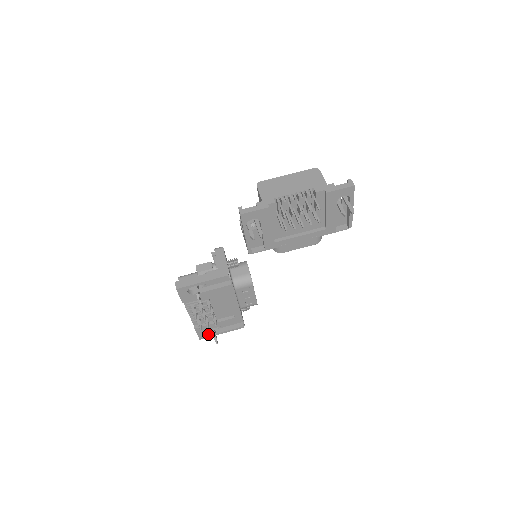
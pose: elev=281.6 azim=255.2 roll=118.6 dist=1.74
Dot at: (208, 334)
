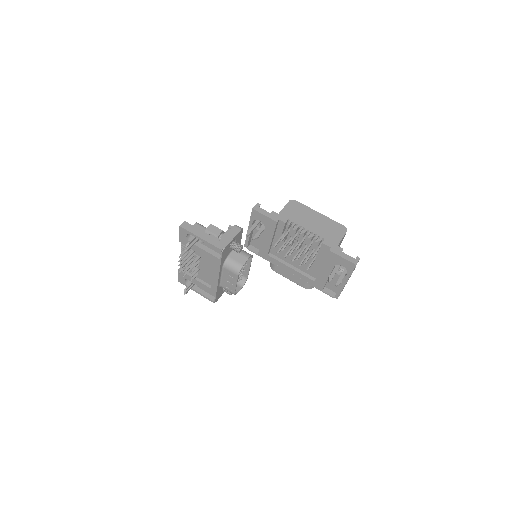
Dot at: (186, 283)
